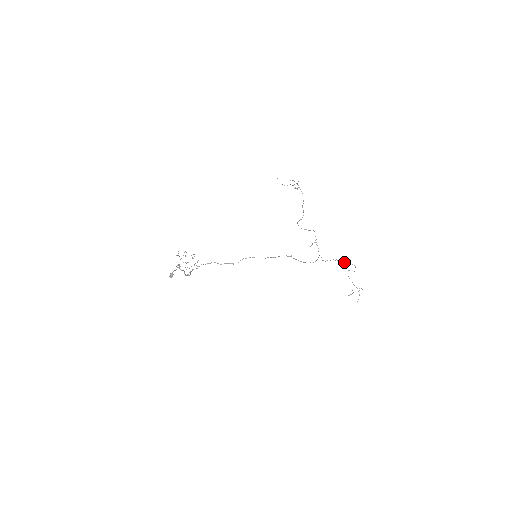
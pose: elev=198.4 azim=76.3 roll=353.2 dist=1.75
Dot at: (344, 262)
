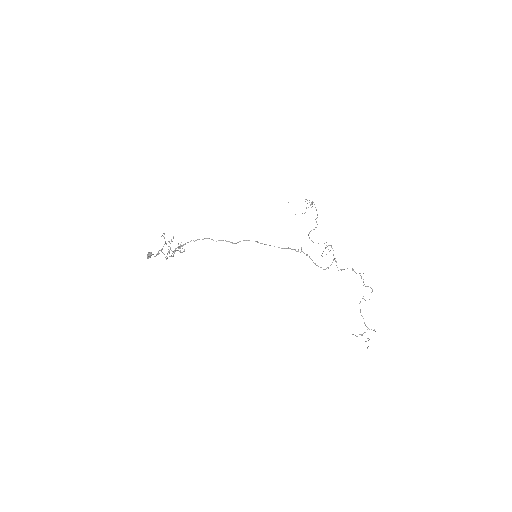
Dot at: (361, 278)
